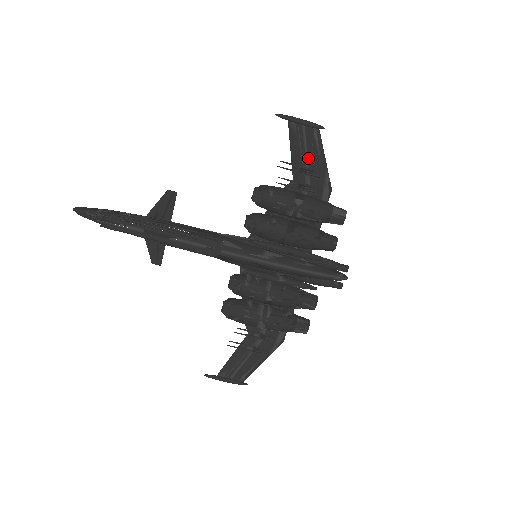
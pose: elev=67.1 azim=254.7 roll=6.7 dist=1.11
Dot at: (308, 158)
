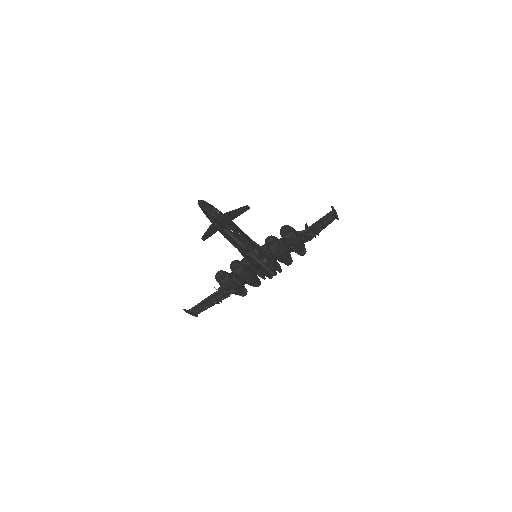
Dot at: (320, 227)
